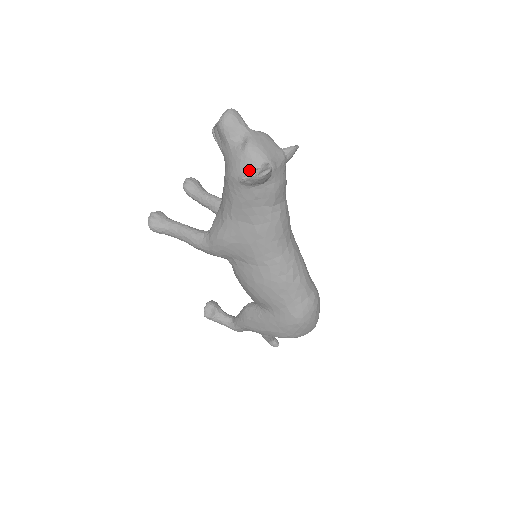
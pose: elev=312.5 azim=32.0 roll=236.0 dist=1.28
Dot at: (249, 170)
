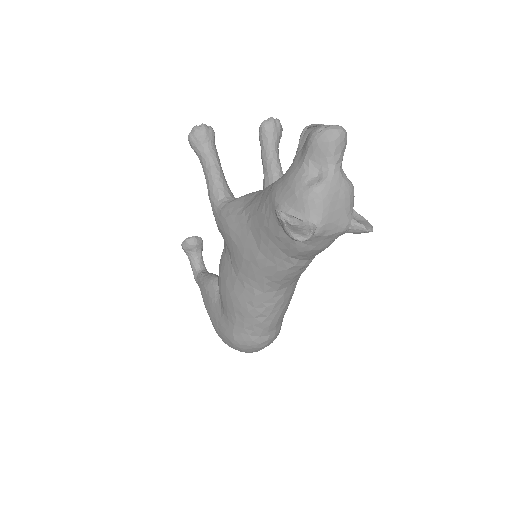
Dot at: (292, 212)
